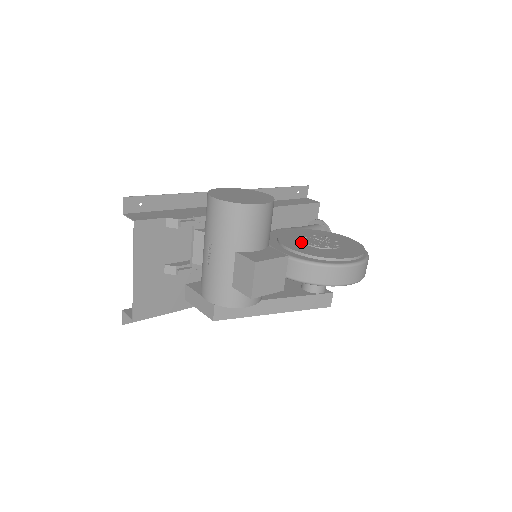
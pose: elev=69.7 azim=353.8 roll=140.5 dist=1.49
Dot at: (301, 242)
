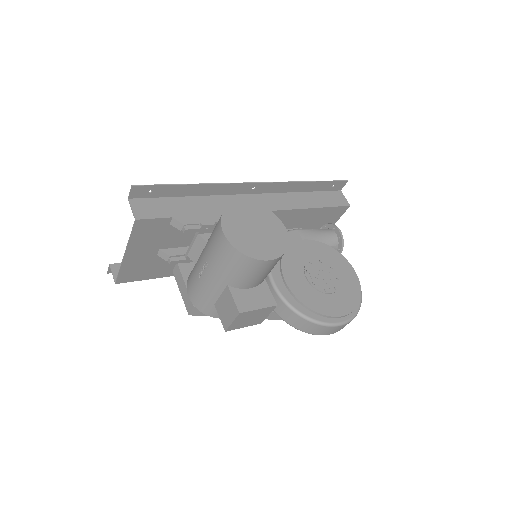
Dot at: (302, 271)
